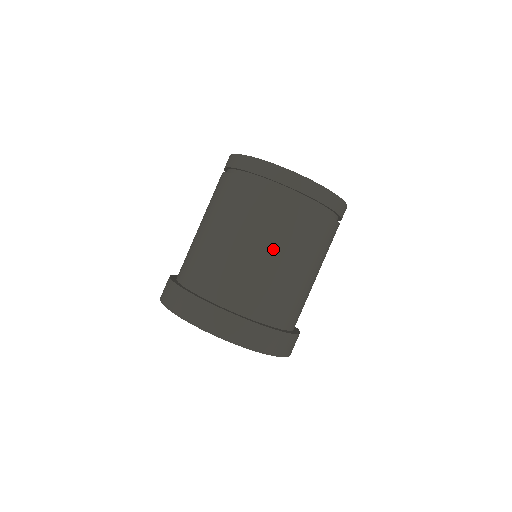
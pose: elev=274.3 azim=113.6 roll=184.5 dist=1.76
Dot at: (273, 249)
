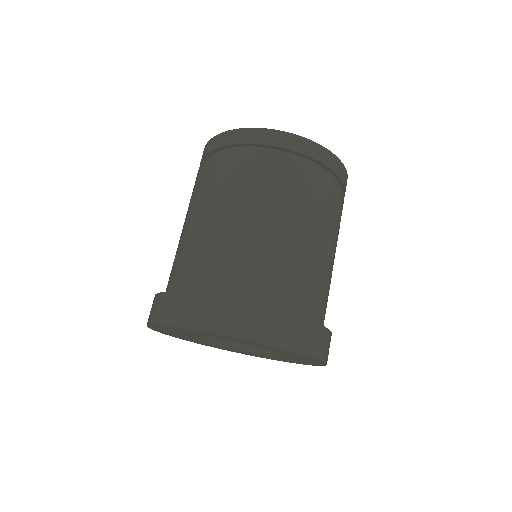
Dot at: (272, 217)
